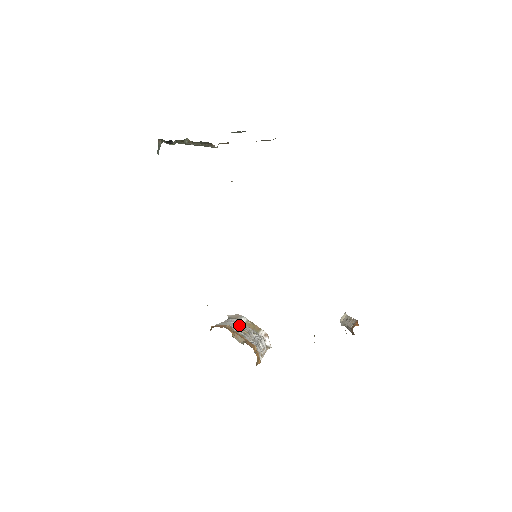
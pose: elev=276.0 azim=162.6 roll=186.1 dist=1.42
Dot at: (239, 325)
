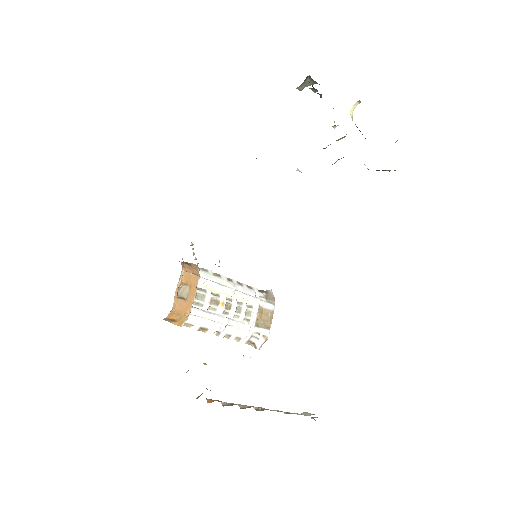
Dot at: (240, 298)
